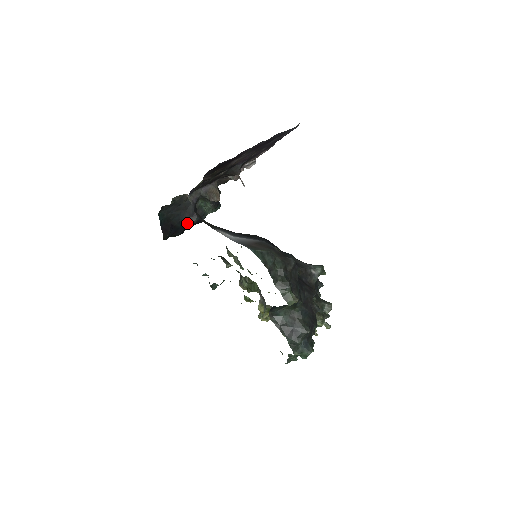
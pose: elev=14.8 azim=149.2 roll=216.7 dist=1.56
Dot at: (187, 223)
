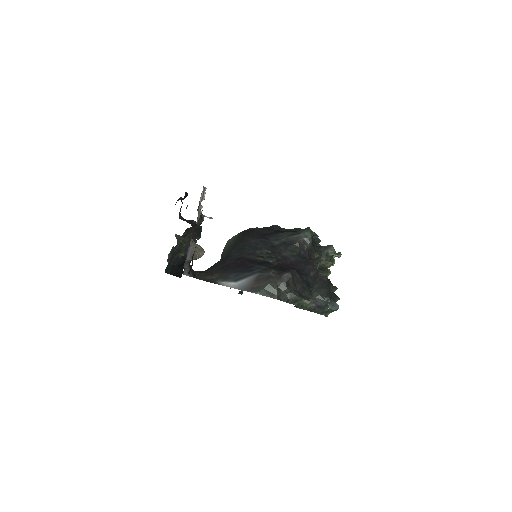
Dot at: occluded
